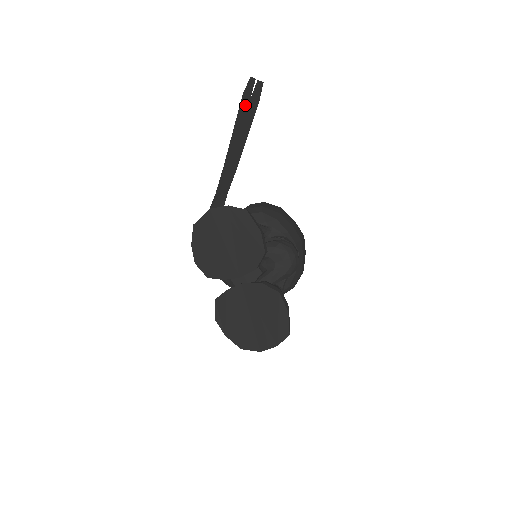
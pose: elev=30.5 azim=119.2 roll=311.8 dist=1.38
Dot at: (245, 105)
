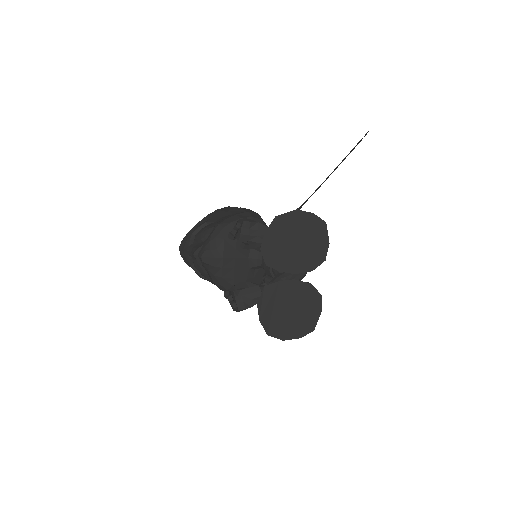
Dot at: (356, 145)
